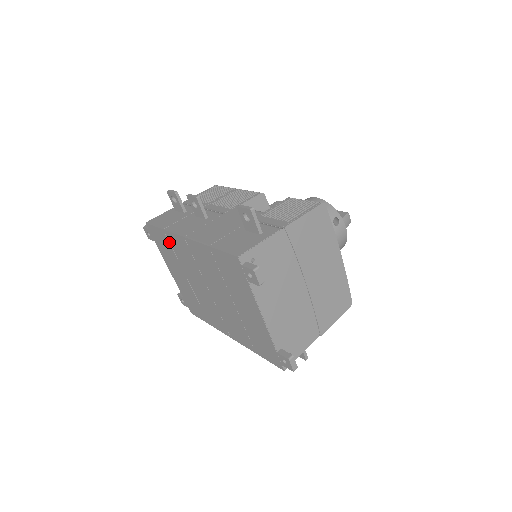
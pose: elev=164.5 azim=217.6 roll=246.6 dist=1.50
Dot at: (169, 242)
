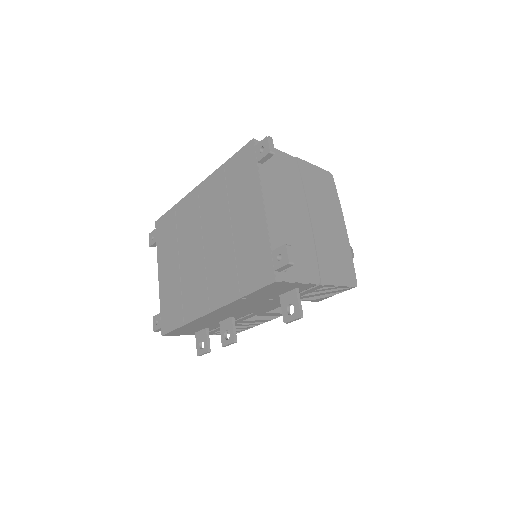
Dot at: (175, 218)
